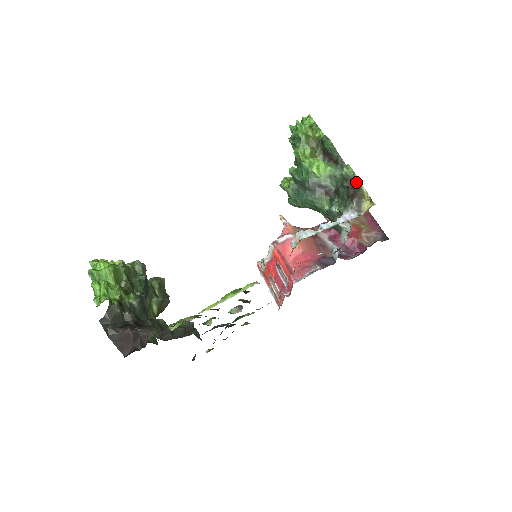
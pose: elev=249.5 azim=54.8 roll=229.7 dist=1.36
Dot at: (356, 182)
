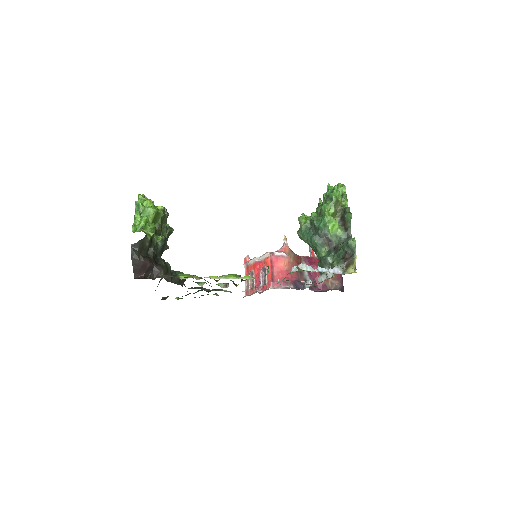
Dot at: (353, 252)
